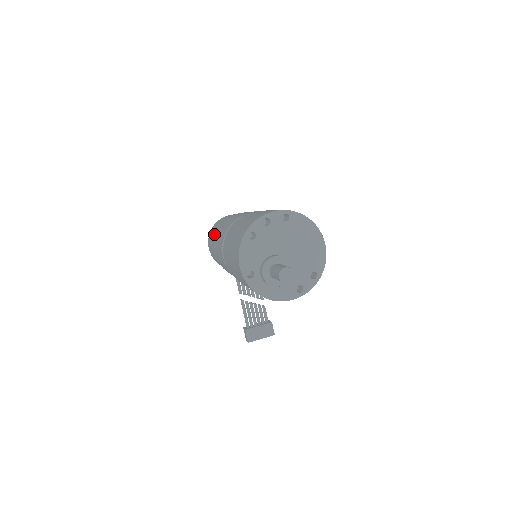
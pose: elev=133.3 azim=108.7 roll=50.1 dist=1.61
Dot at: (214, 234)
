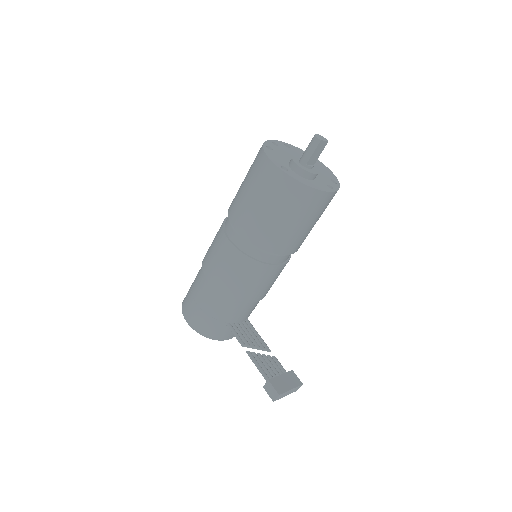
Dot at: (195, 282)
